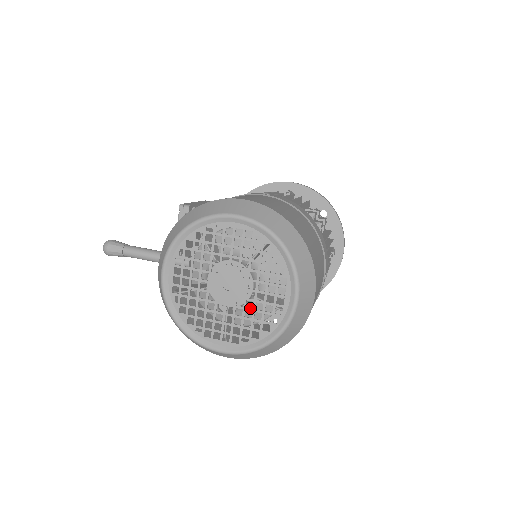
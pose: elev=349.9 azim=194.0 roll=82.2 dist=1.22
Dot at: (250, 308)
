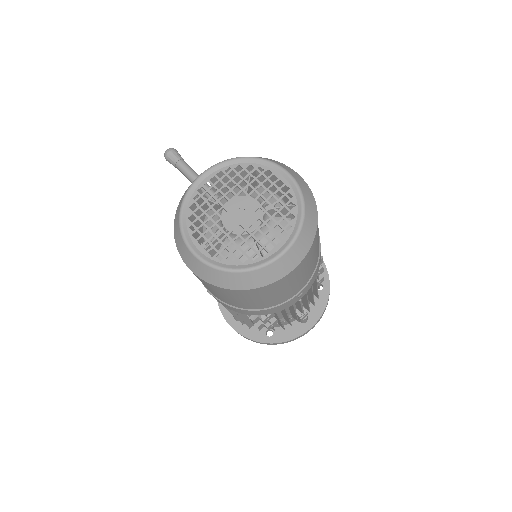
Dot at: occluded
